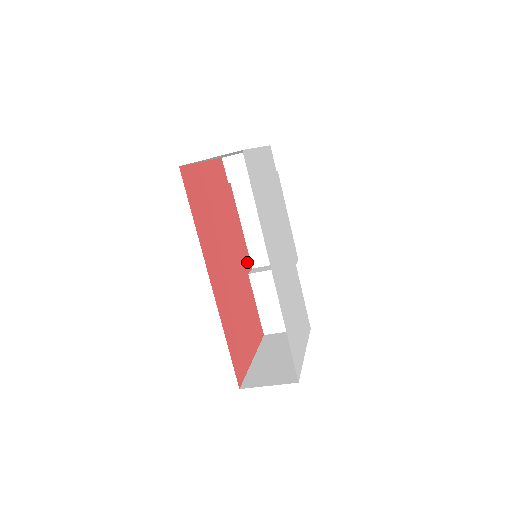
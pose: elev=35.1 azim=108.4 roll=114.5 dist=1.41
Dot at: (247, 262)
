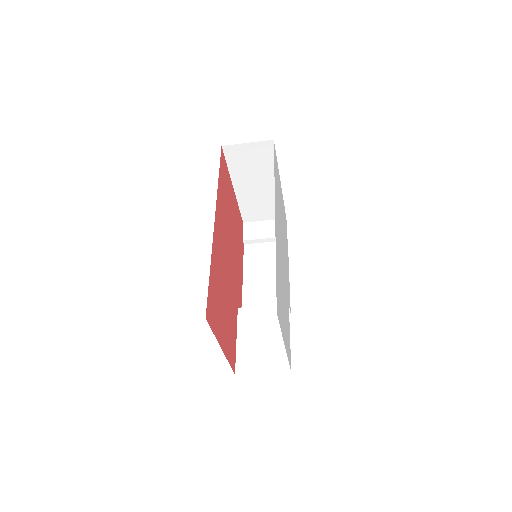
Dot at: (239, 302)
